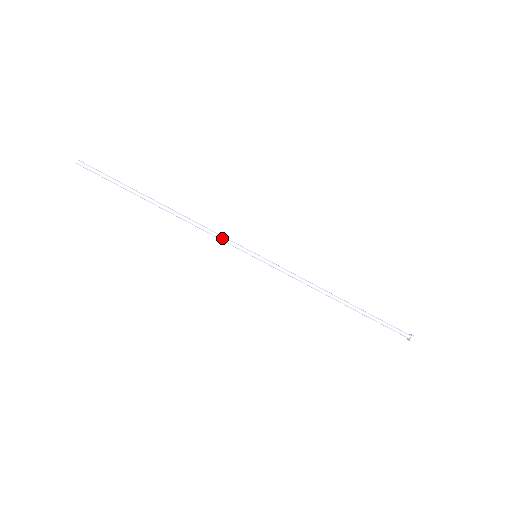
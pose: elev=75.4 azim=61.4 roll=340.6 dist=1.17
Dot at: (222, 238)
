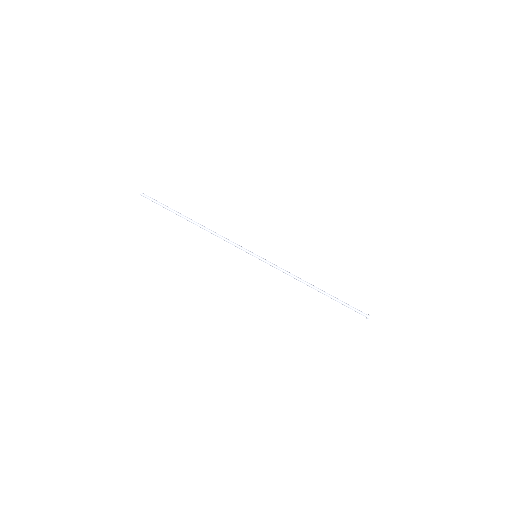
Dot at: (233, 243)
